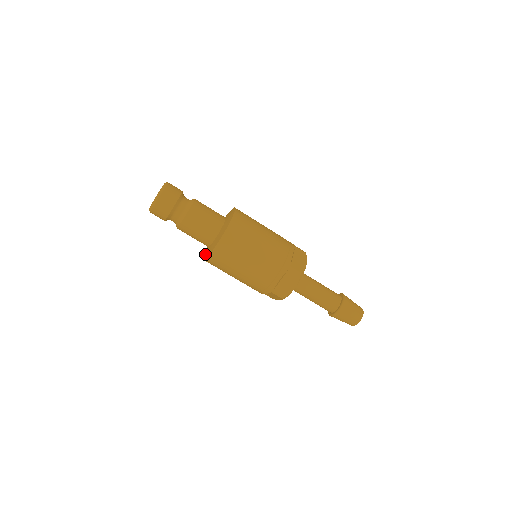
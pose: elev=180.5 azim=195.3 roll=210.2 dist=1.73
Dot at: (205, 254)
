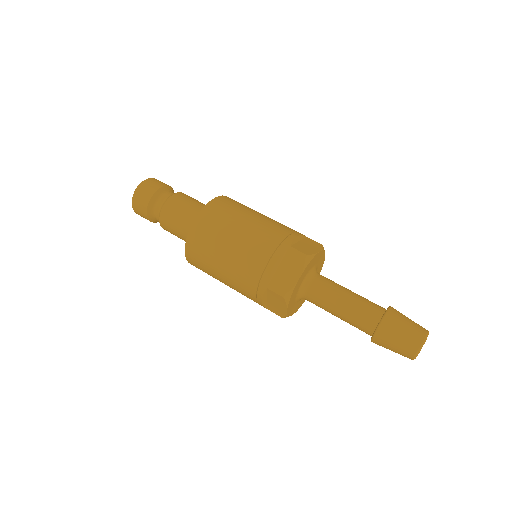
Dot at: occluded
